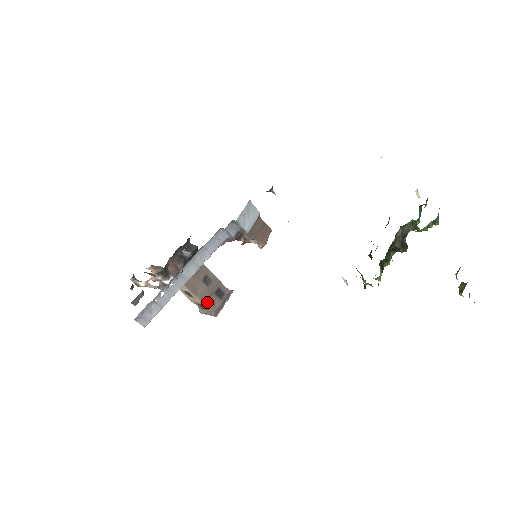
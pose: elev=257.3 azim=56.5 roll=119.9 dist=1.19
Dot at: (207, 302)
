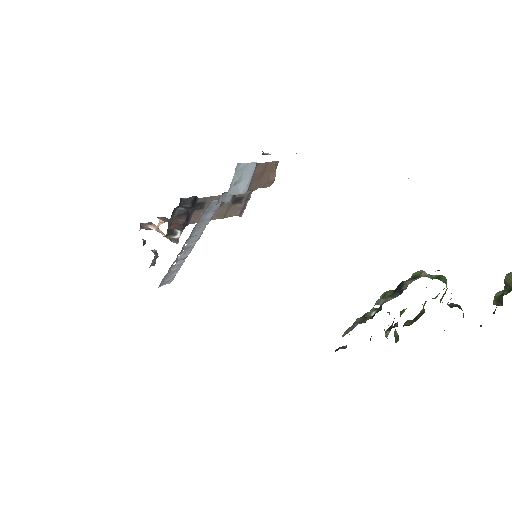
Dot at: (226, 215)
